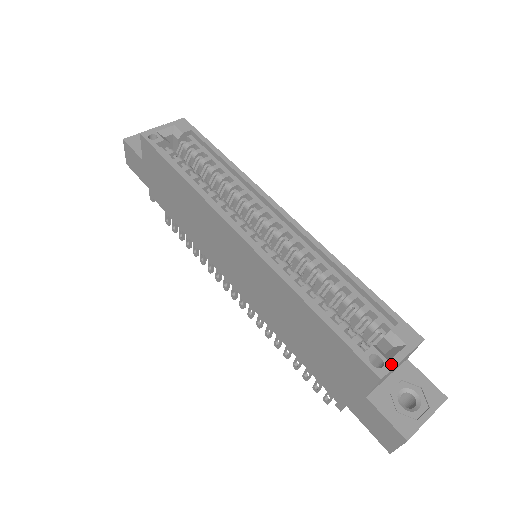
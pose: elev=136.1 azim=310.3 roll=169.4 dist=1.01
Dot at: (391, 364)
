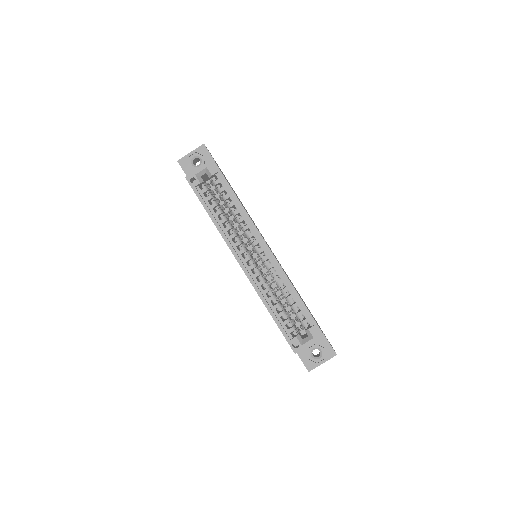
Dot at: (302, 347)
